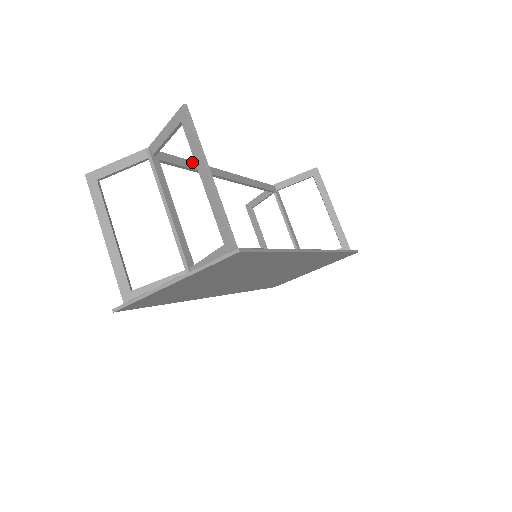
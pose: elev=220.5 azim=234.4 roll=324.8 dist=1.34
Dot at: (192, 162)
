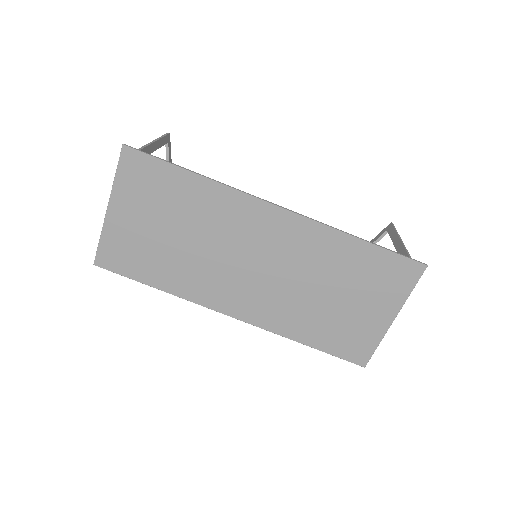
Dot at: occluded
